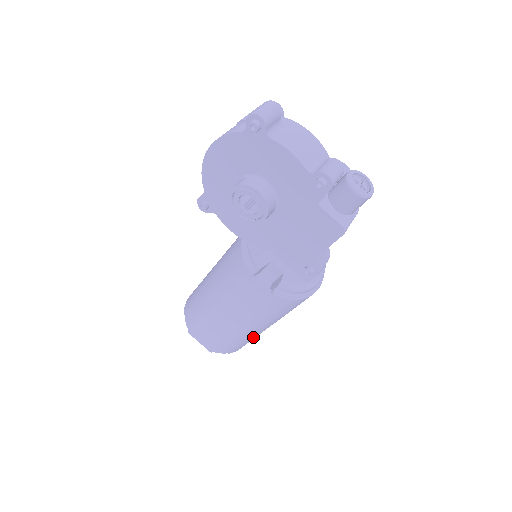
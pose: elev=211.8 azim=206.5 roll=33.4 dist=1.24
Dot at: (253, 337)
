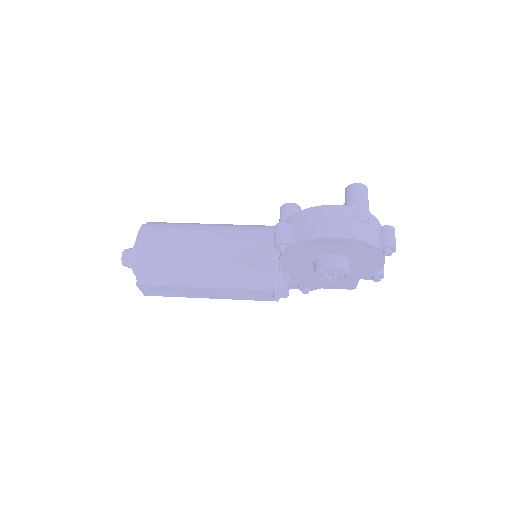
Dot at: occluded
